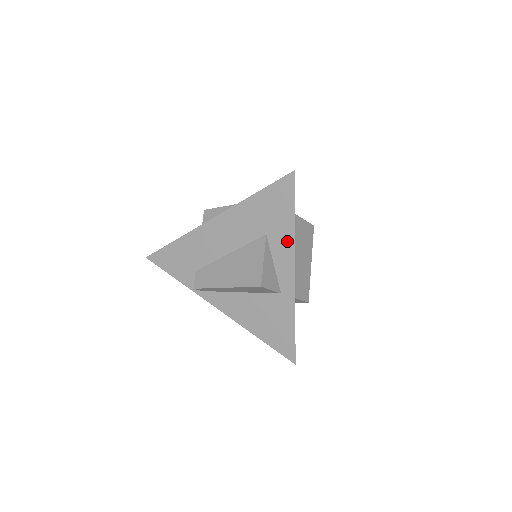
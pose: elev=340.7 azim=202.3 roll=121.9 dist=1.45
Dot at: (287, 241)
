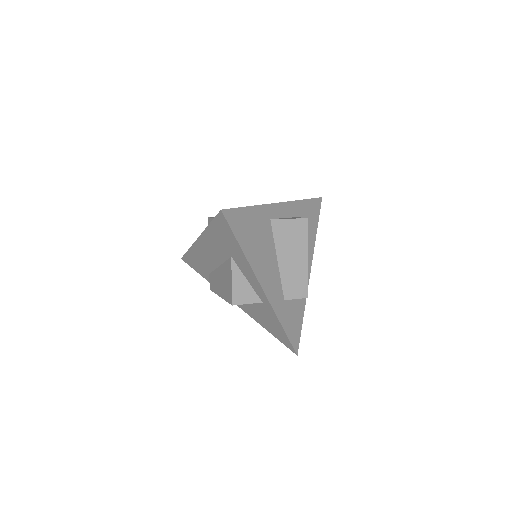
Dot at: (245, 264)
